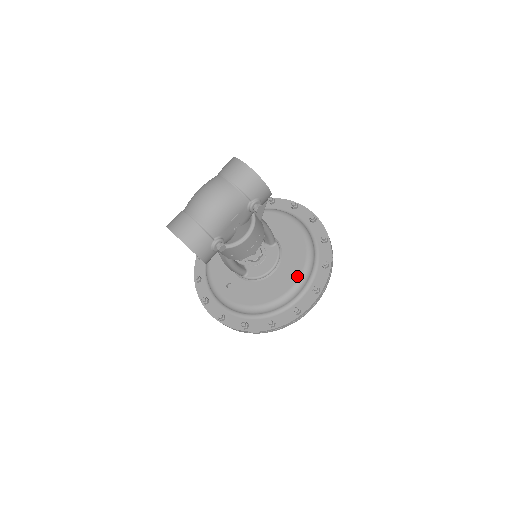
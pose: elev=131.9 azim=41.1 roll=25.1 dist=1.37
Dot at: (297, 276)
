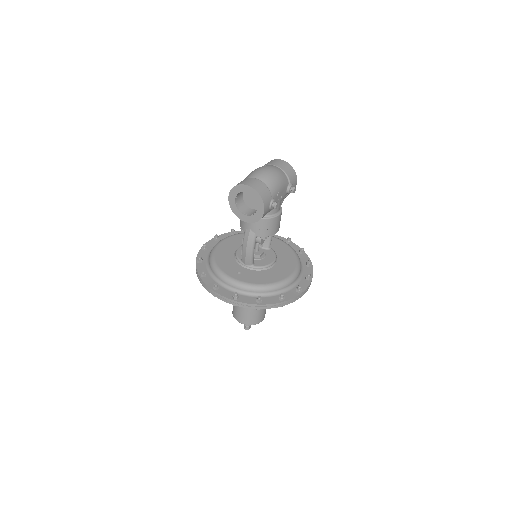
Dot at: (294, 267)
